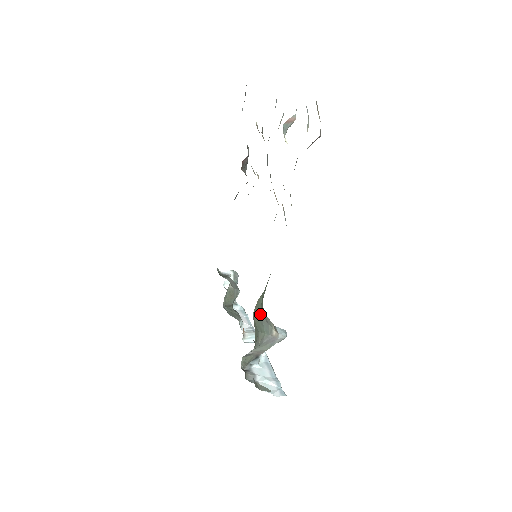
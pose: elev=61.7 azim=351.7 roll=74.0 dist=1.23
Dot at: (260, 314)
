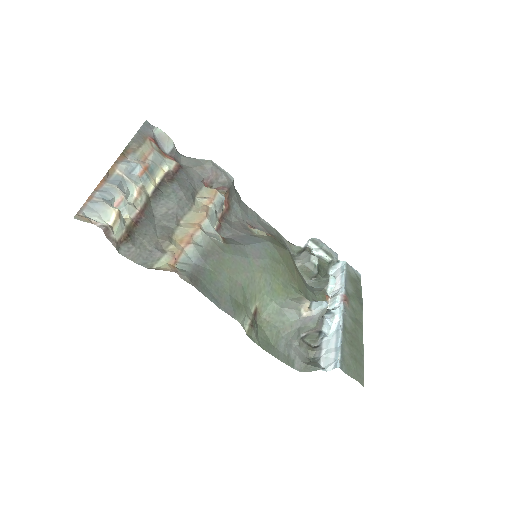
Dot at: (276, 308)
